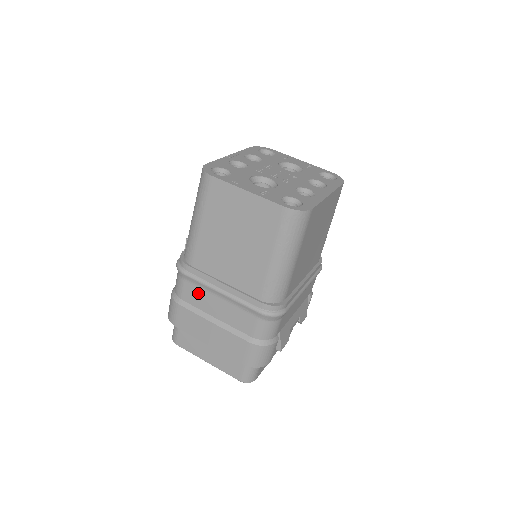
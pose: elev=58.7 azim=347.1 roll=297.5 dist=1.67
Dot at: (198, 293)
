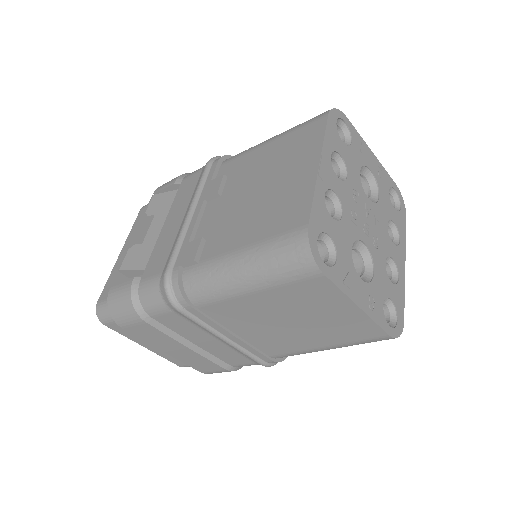
Dot at: (186, 325)
